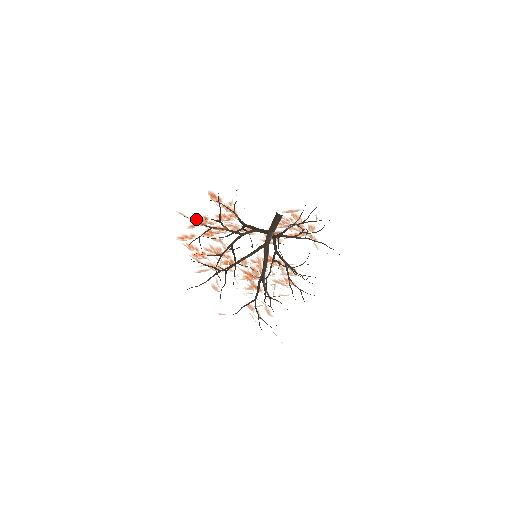
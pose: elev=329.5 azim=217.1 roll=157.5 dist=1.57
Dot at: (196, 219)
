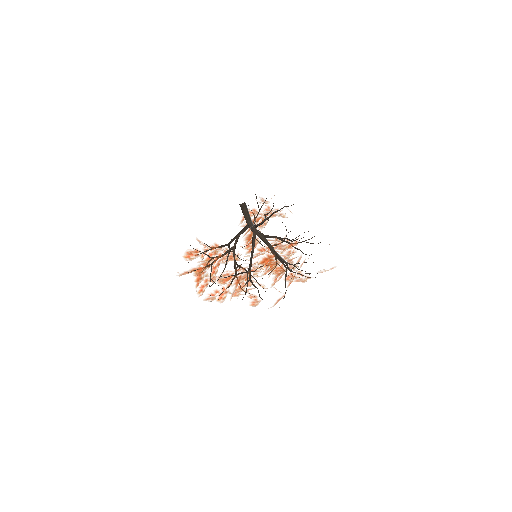
Dot at: (197, 268)
